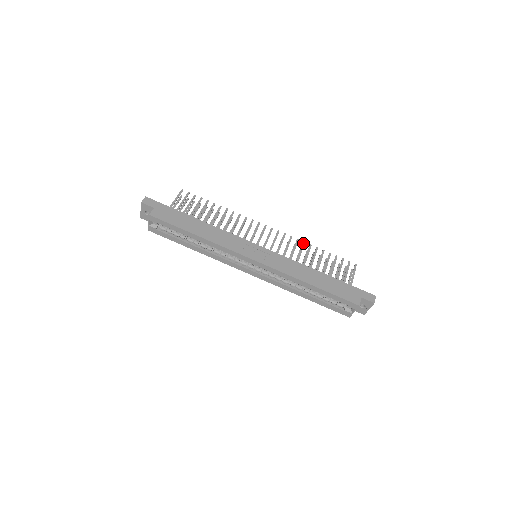
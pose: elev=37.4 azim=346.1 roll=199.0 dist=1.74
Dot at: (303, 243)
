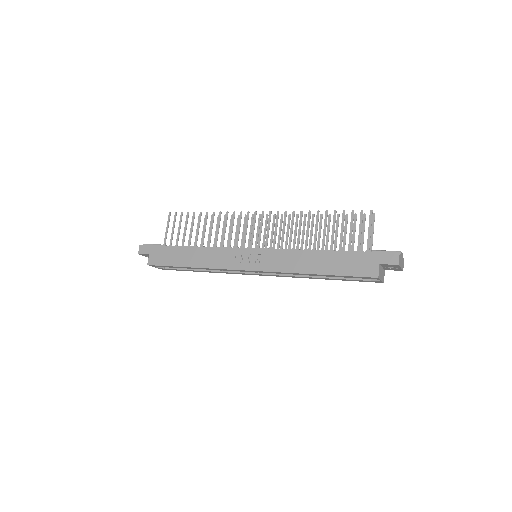
Dot at: (300, 214)
